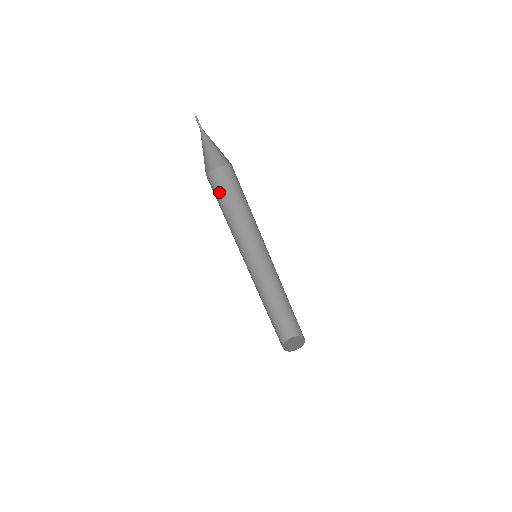
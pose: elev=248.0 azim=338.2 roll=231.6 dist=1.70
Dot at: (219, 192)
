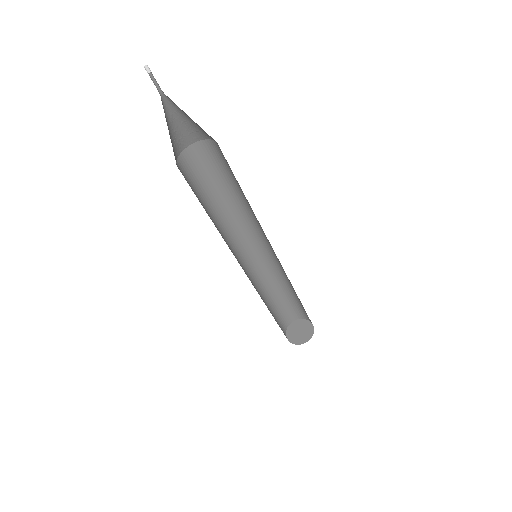
Dot at: (205, 173)
